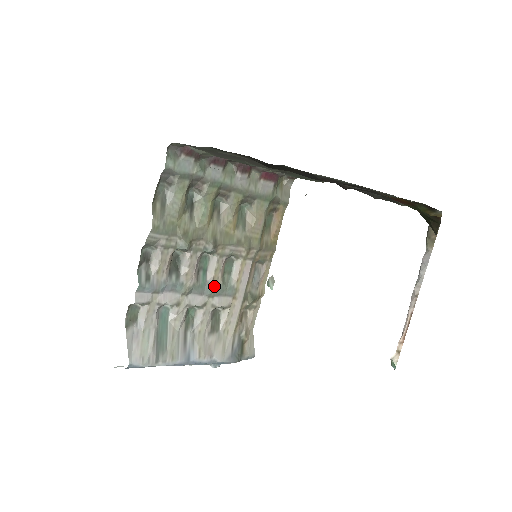
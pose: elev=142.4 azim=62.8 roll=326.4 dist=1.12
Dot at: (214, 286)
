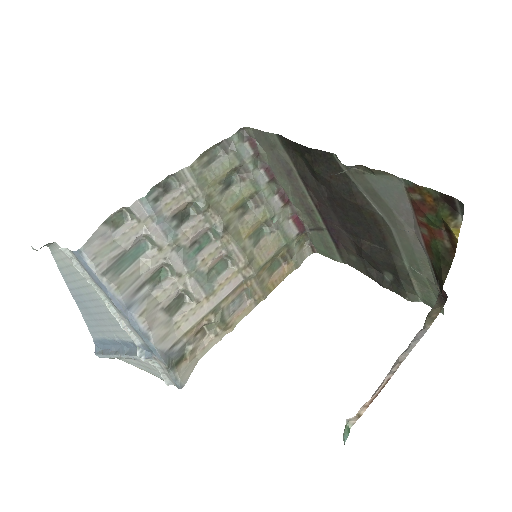
Dot at: (199, 267)
